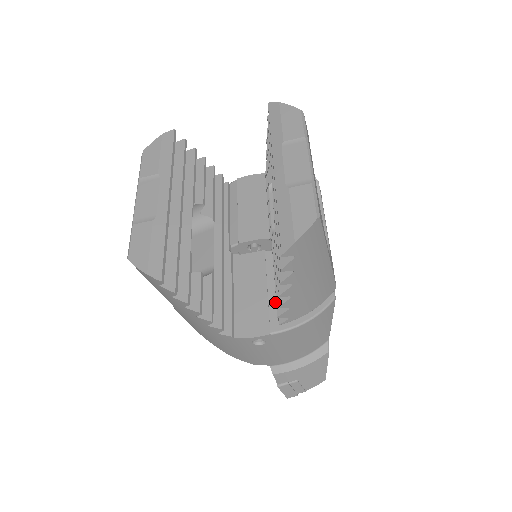
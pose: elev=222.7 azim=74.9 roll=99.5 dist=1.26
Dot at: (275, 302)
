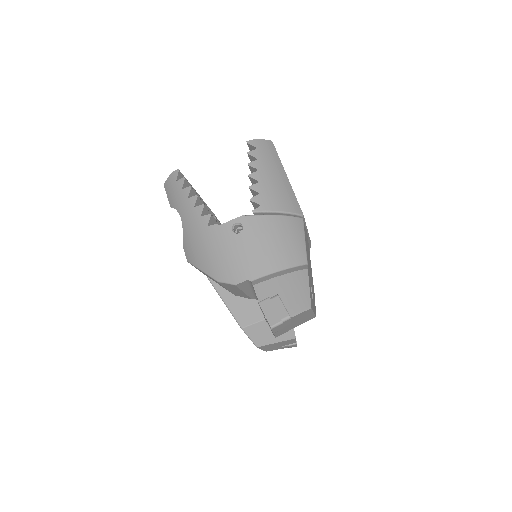
Dot at: occluded
